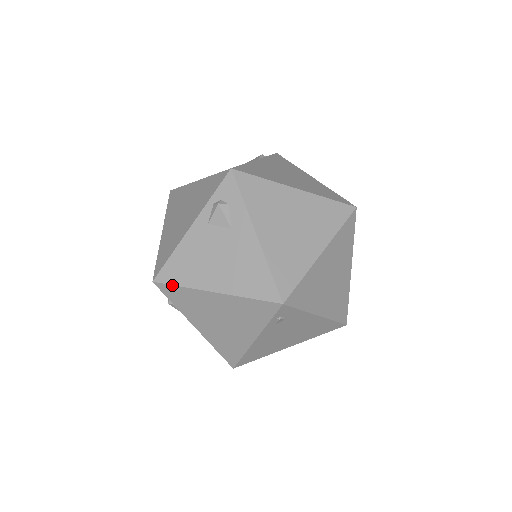
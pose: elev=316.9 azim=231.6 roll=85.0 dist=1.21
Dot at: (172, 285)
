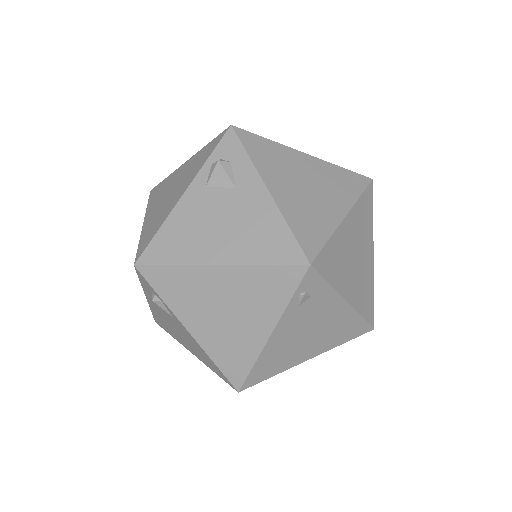
Dot at: (160, 265)
